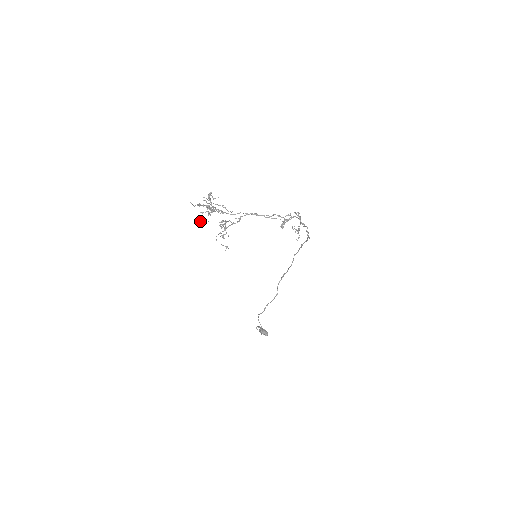
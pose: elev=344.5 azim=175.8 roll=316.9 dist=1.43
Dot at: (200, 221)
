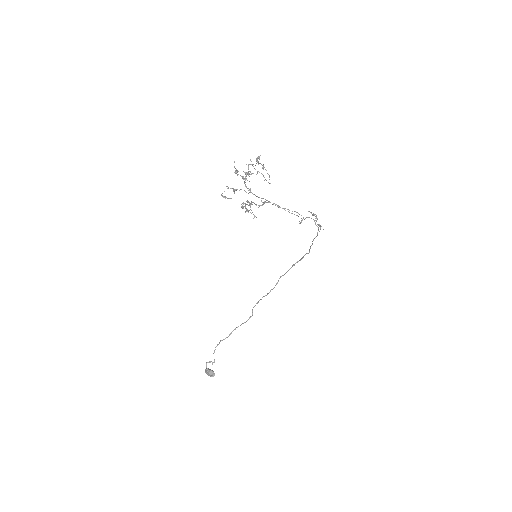
Dot at: occluded
